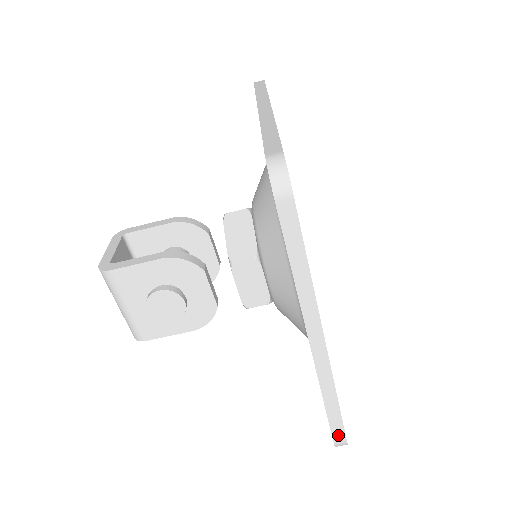
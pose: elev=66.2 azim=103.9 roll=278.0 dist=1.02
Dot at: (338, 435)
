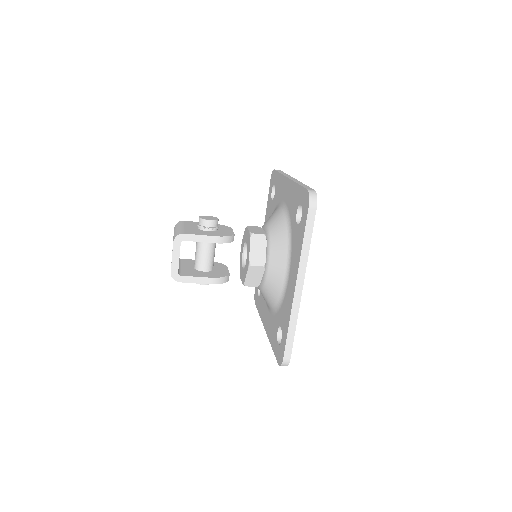
Dot at: occluded
